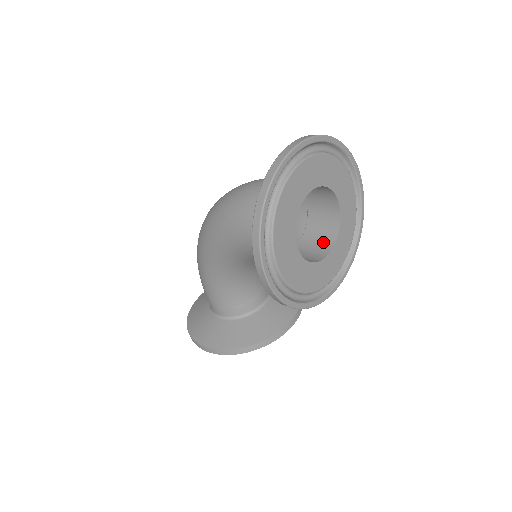
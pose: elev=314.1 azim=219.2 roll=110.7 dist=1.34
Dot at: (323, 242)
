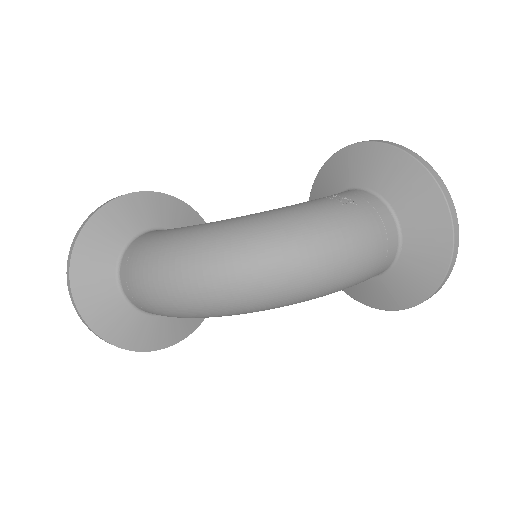
Dot at: occluded
